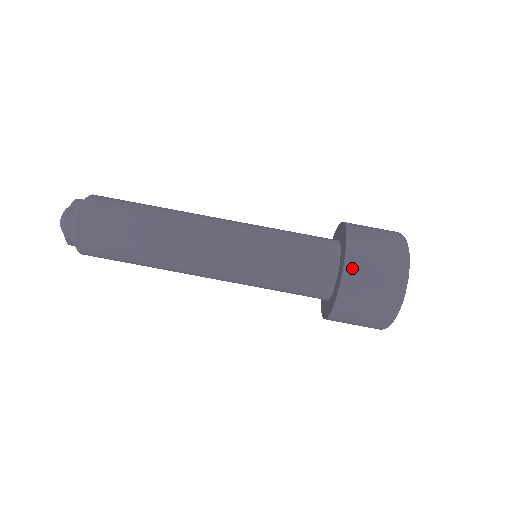
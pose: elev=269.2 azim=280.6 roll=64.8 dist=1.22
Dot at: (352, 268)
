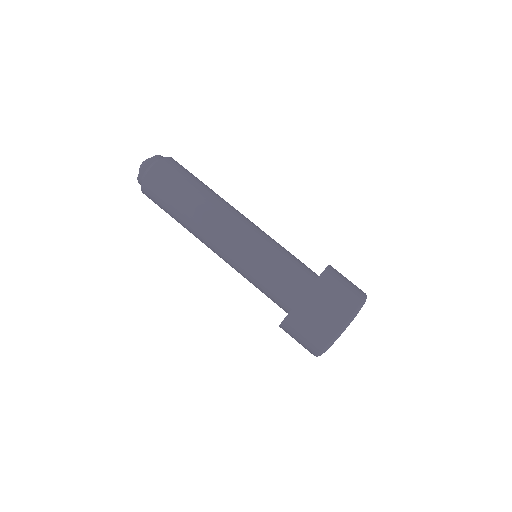
Dot at: (320, 286)
